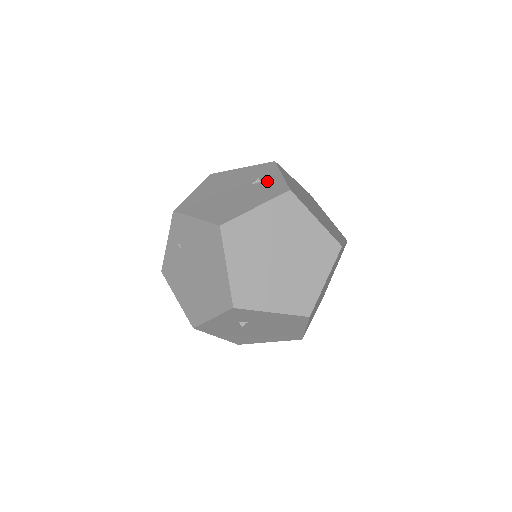
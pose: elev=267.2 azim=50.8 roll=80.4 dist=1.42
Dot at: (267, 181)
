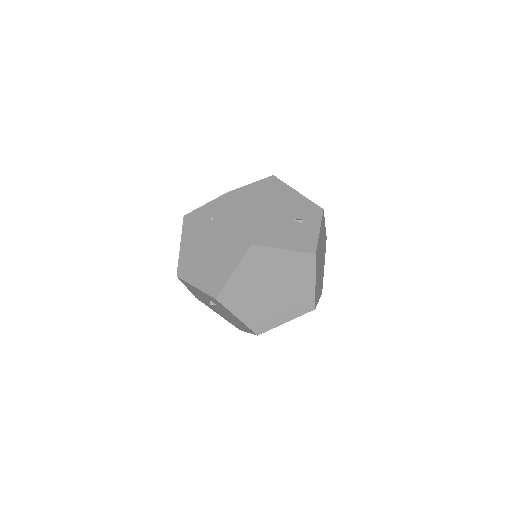
Dot at: (306, 228)
